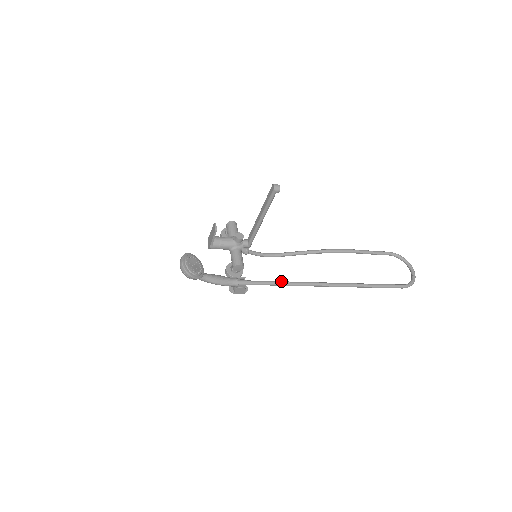
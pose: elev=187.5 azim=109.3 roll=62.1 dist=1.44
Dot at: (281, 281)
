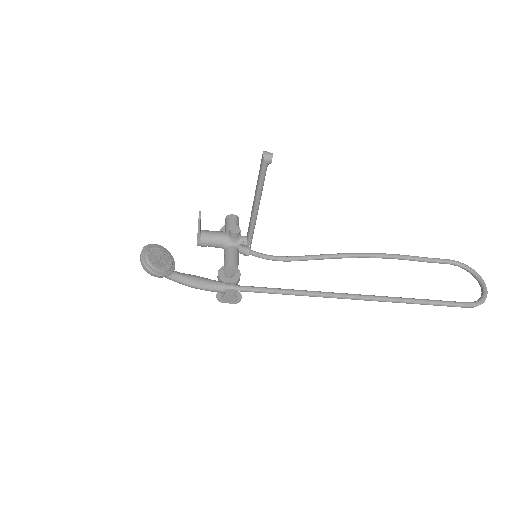
Dot at: occluded
